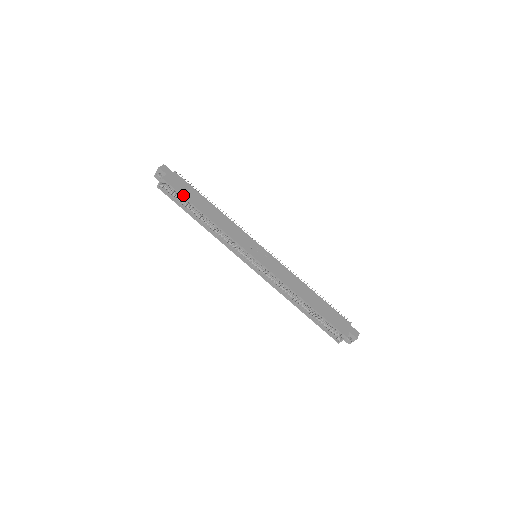
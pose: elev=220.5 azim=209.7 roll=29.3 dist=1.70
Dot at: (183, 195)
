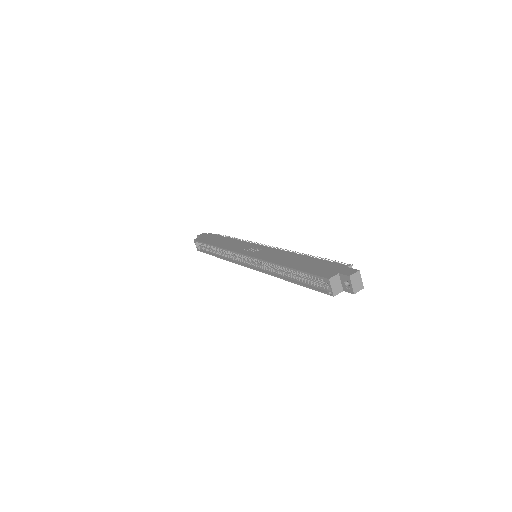
Dot at: (204, 242)
